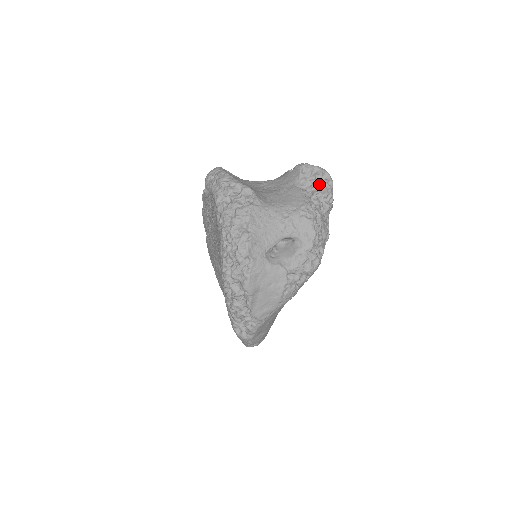
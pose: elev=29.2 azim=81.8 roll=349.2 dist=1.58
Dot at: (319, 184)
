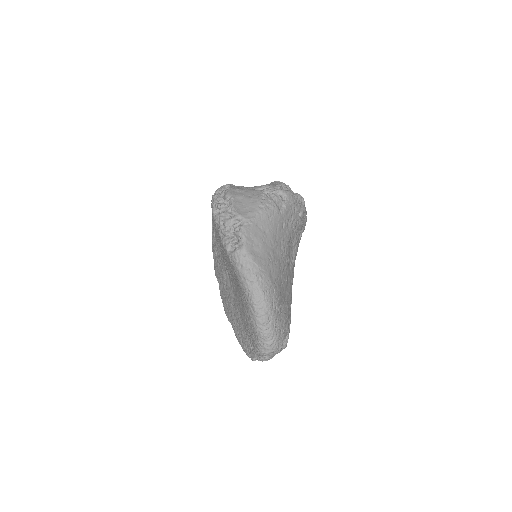
Dot at: occluded
